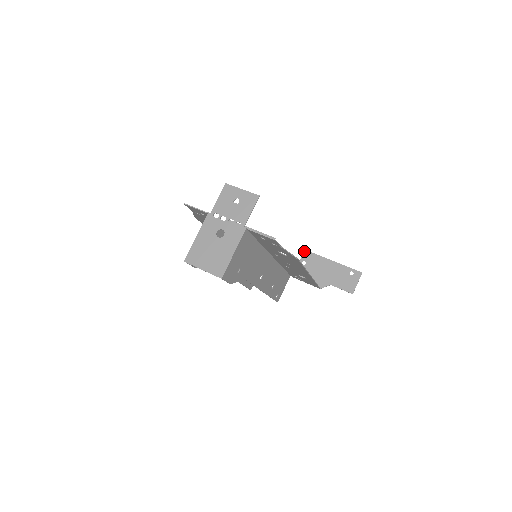
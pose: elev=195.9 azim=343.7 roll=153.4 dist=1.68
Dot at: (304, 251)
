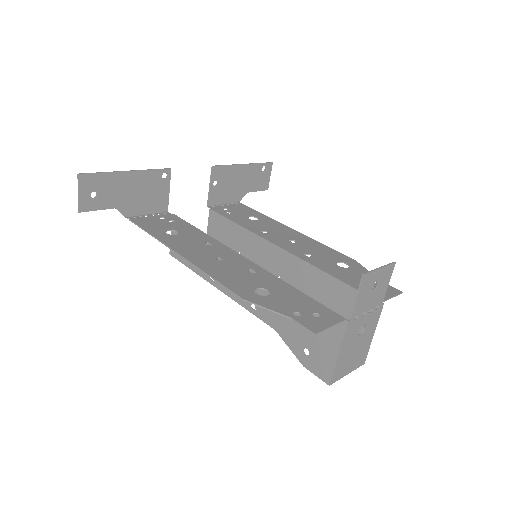
Dot at: (212, 168)
